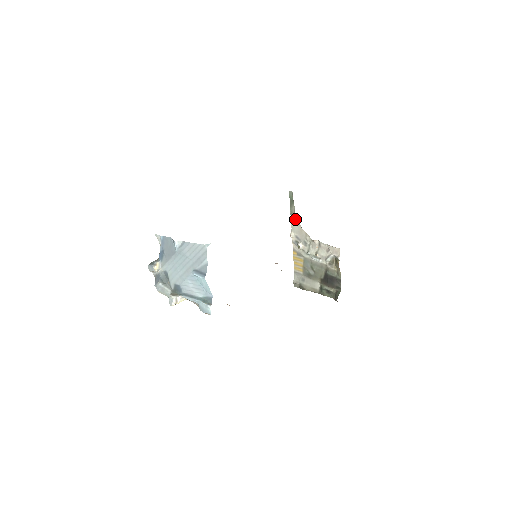
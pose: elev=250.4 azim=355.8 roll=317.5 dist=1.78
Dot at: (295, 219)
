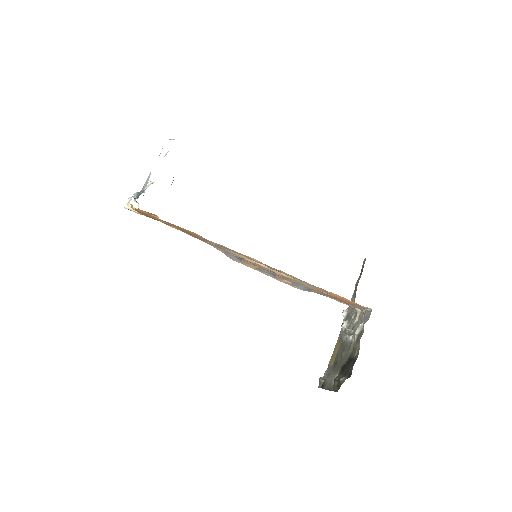
Dot at: (355, 291)
